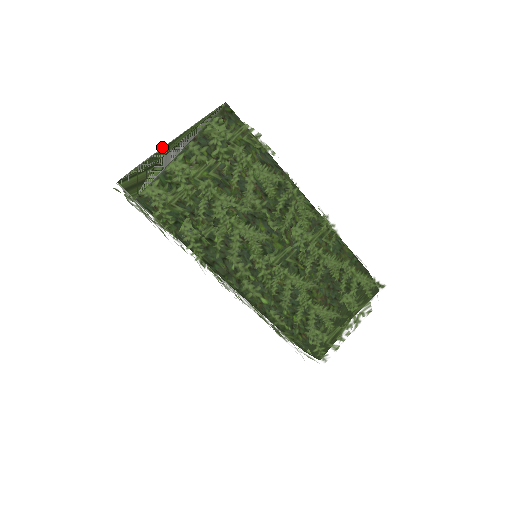
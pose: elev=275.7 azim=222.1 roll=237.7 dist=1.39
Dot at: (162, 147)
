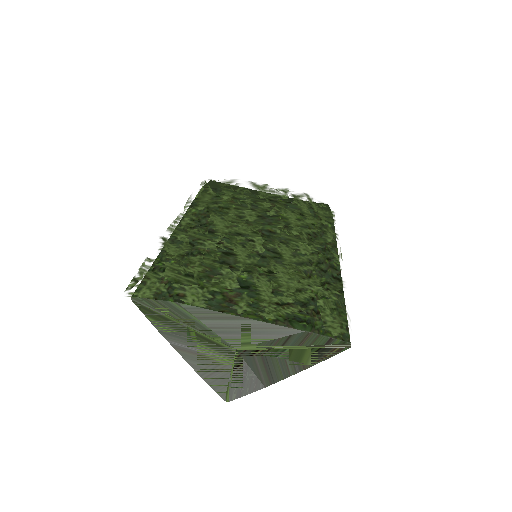
Dot at: (231, 315)
